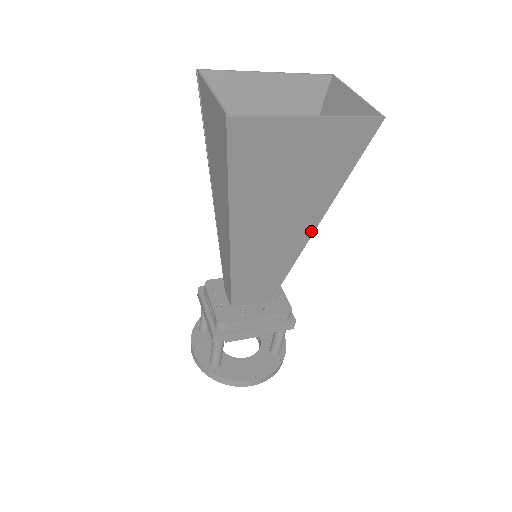
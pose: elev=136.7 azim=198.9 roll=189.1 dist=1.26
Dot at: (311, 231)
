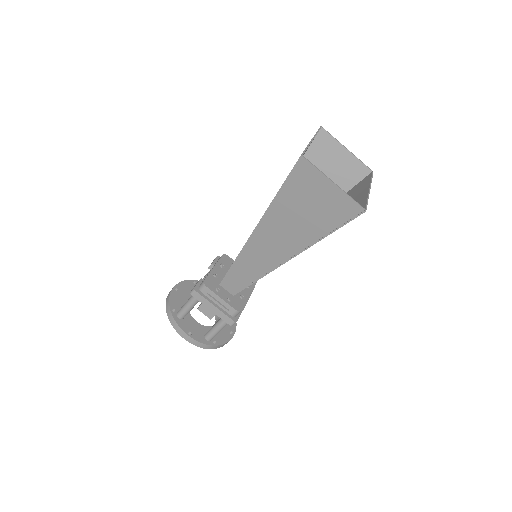
Dot at: occluded
